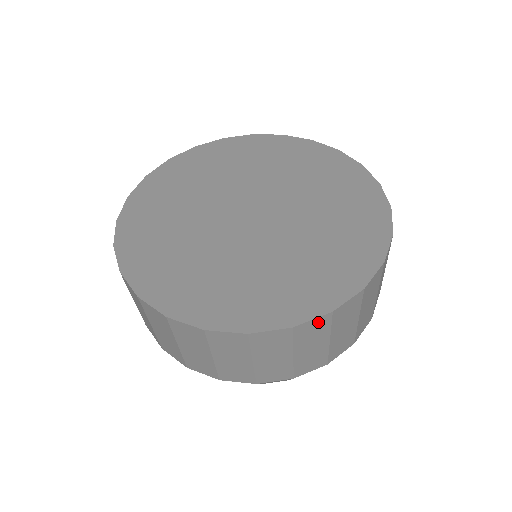
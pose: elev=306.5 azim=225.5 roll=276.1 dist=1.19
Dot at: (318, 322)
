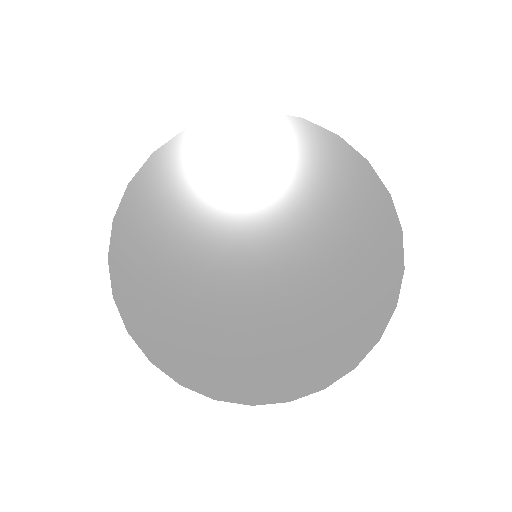
Dot at: (310, 390)
